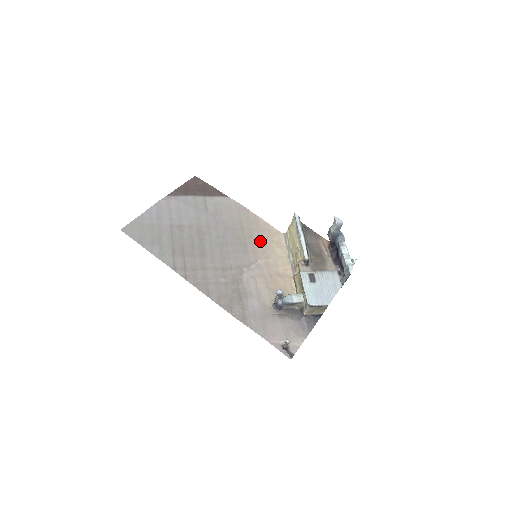
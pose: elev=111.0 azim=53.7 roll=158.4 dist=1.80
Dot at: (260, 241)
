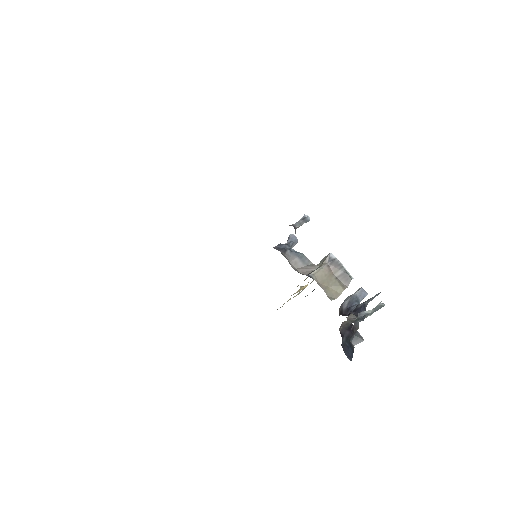
Dot at: occluded
